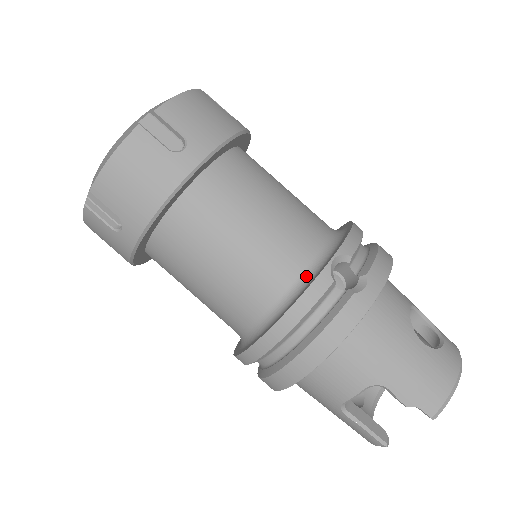
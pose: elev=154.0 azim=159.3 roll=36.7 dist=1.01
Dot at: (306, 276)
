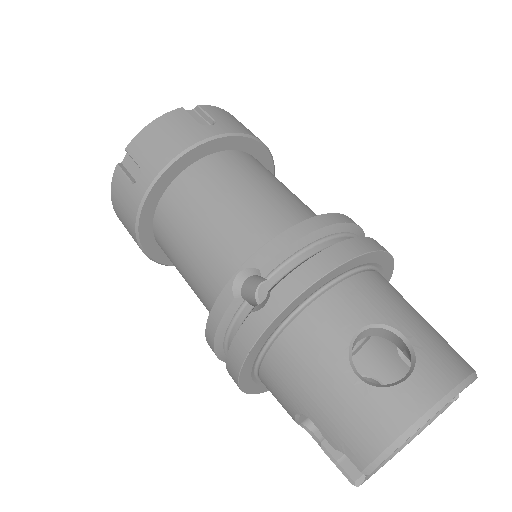
Dot at: occluded
